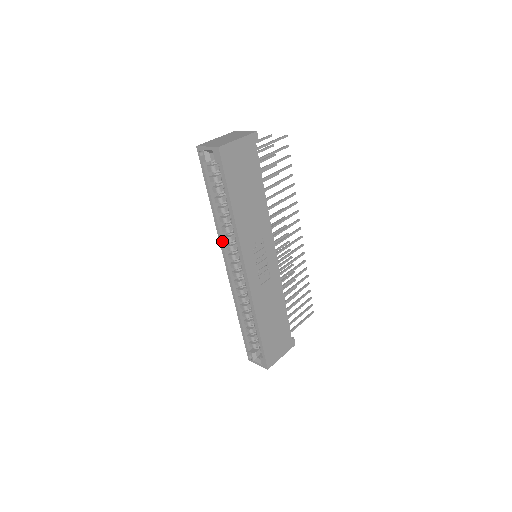
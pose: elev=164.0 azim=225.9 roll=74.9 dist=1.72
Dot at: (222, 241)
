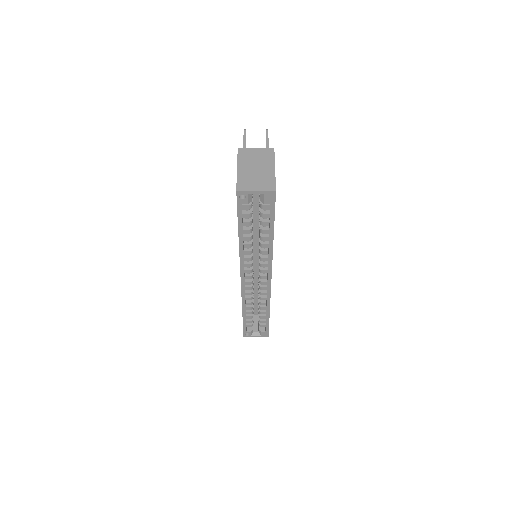
Dot at: occluded
